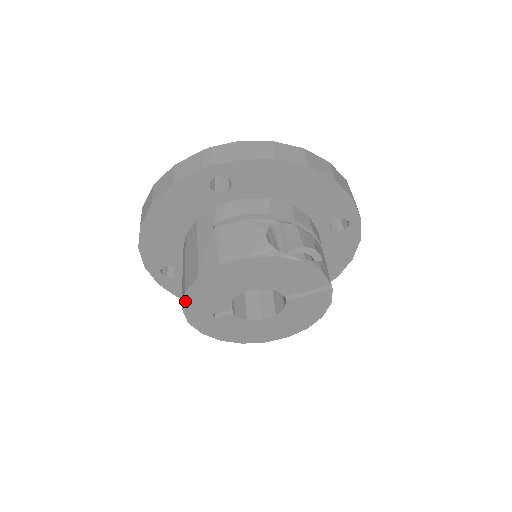
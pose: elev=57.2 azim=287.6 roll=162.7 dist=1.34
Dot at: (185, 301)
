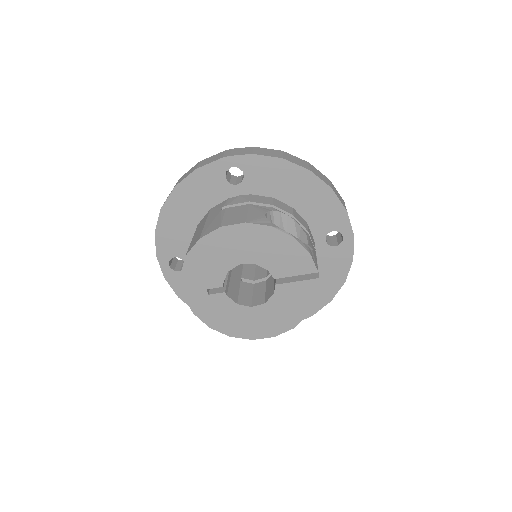
Dot at: (184, 266)
